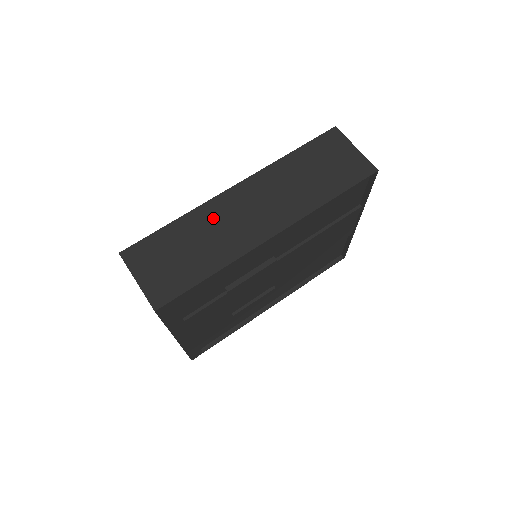
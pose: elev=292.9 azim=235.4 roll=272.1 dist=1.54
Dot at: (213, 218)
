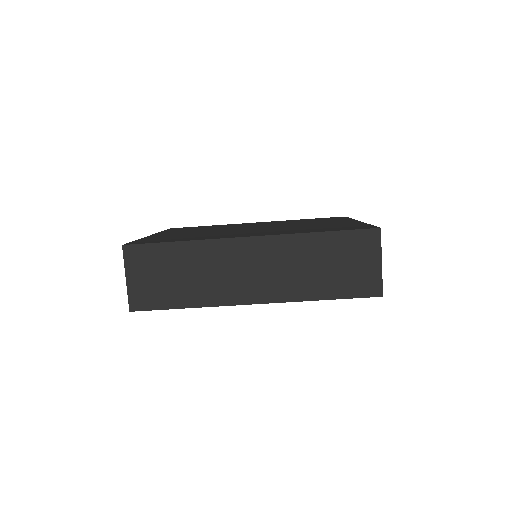
Dot at: (214, 258)
